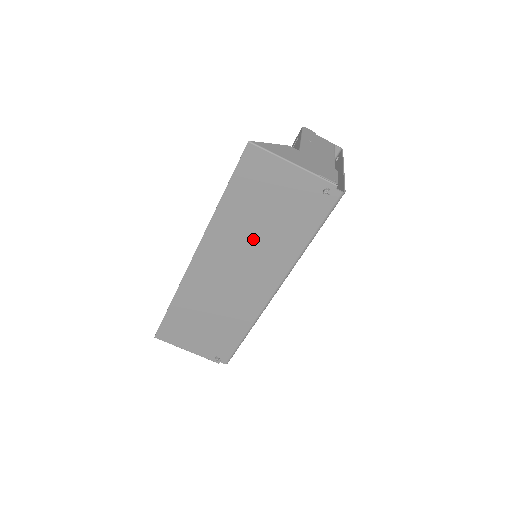
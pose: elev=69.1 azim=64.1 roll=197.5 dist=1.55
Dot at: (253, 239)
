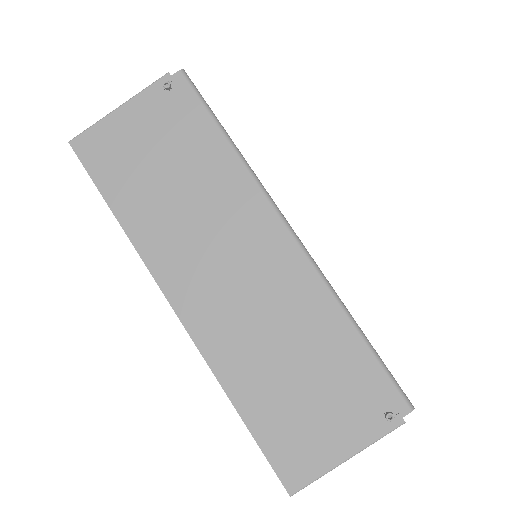
Dot at: (187, 208)
